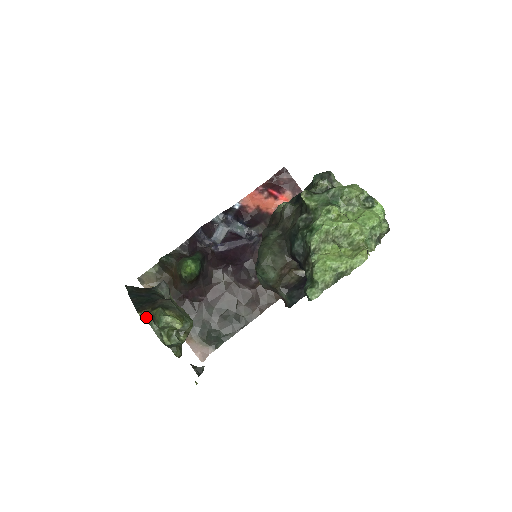
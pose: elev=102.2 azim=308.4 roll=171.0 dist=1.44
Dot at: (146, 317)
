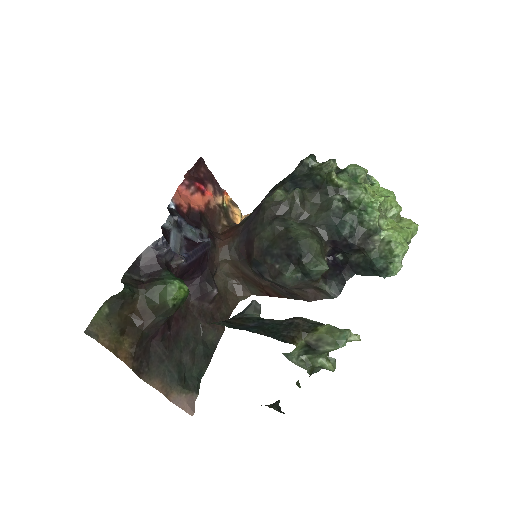
Dot at: (296, 348)
